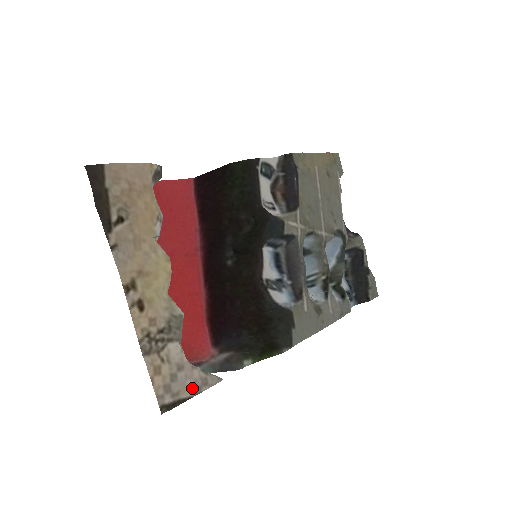
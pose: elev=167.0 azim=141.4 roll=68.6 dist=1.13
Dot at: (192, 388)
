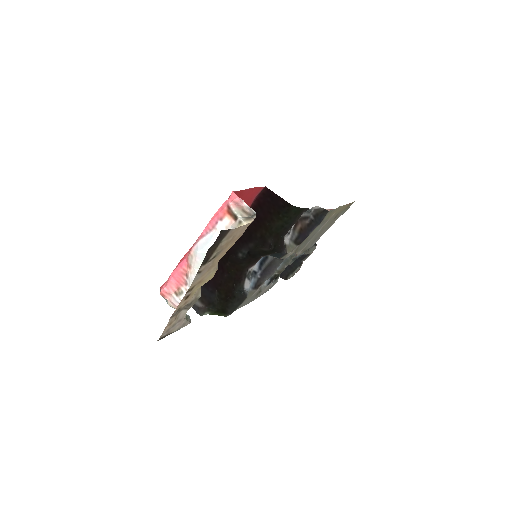
Dot at: (177, 328)
